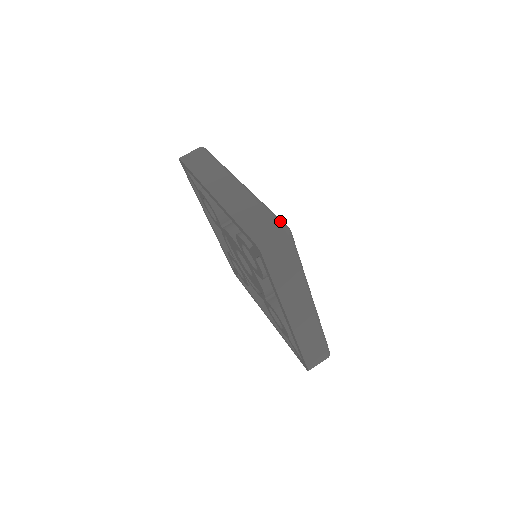
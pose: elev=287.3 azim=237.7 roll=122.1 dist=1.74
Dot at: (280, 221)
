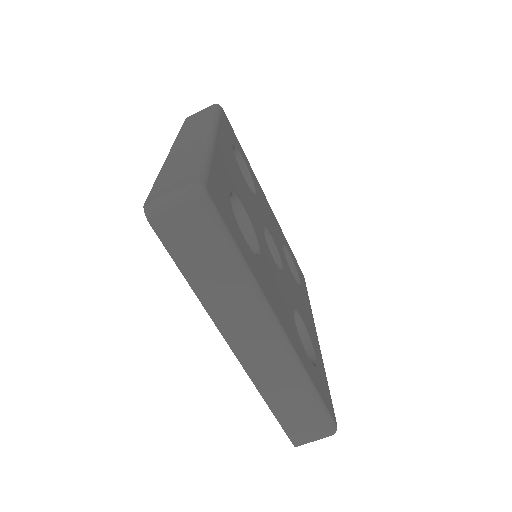
Dot at: (198, 176)
